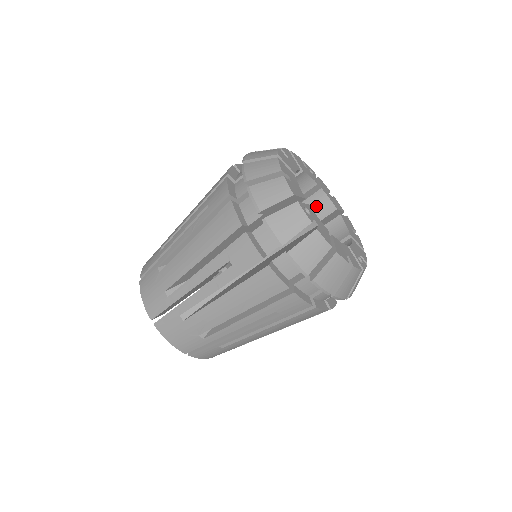
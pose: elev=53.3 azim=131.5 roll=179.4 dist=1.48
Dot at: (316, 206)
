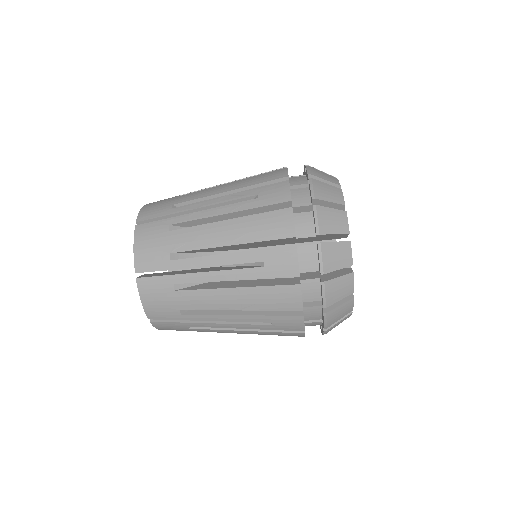
Dot at: occluded
